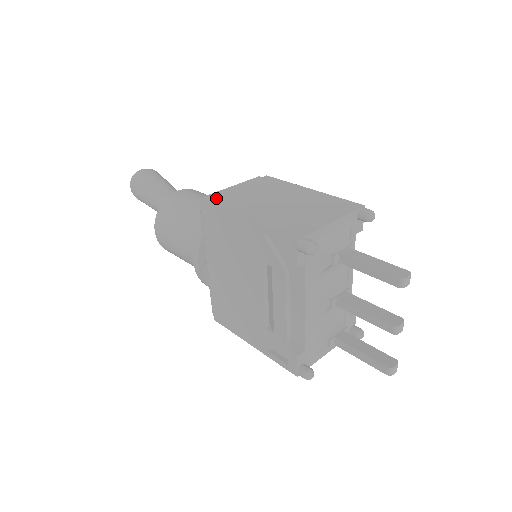
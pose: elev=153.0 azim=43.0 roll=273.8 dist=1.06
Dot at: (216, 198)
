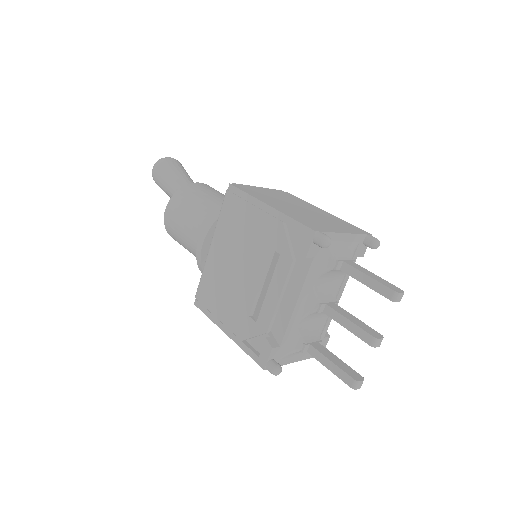
Dot at: (244, 187)
